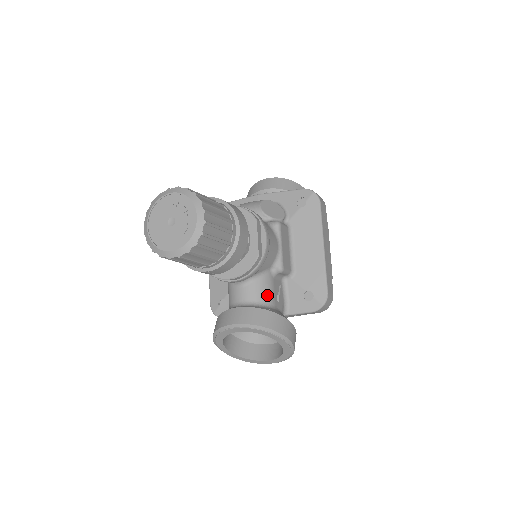
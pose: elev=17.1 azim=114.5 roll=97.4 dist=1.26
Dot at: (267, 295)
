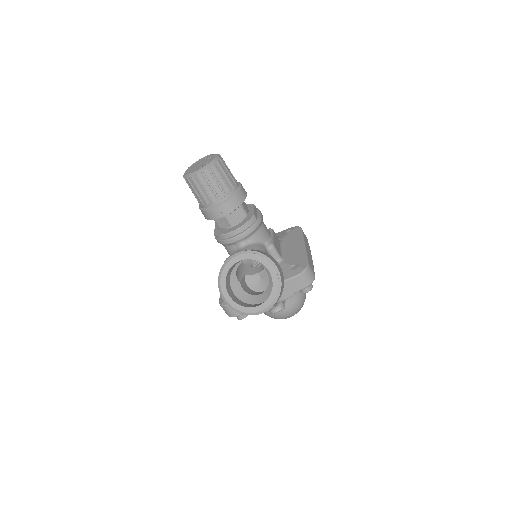
Dot at: occluded
